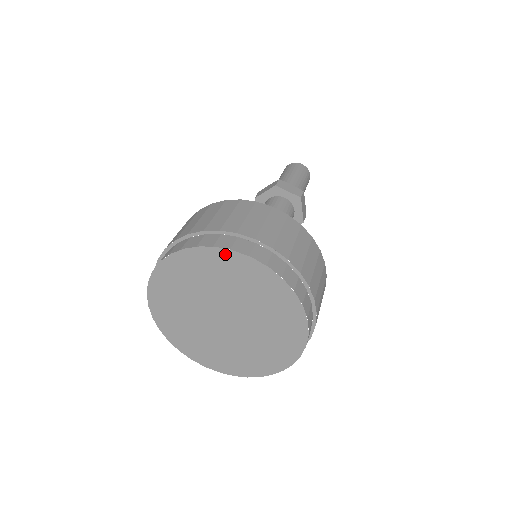
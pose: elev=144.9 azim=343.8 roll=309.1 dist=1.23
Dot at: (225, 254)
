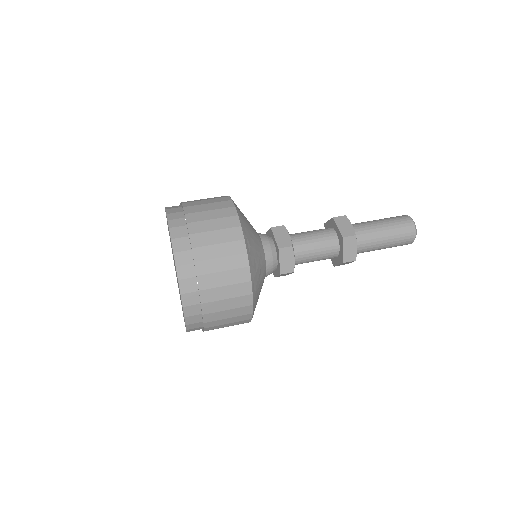
Dot at: (177, 275)
